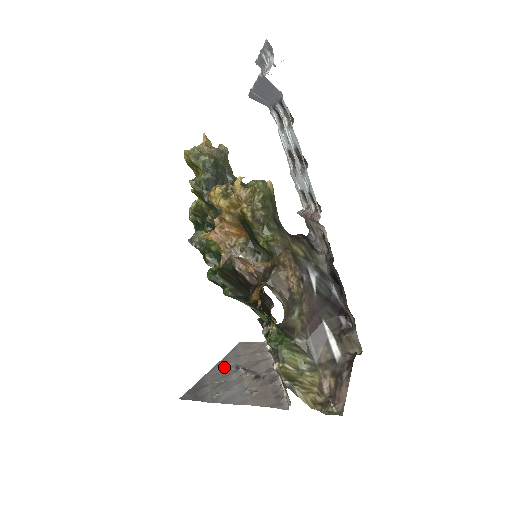
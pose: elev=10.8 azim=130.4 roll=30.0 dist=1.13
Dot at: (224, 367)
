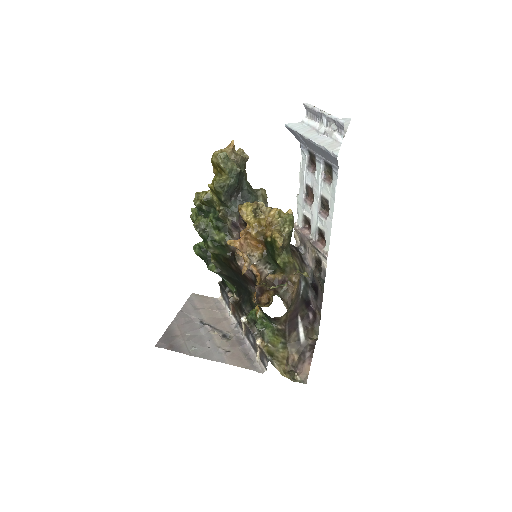
Dot at: (187, 319)
